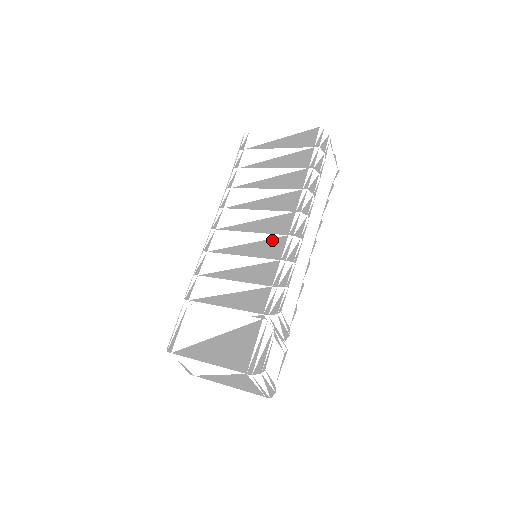
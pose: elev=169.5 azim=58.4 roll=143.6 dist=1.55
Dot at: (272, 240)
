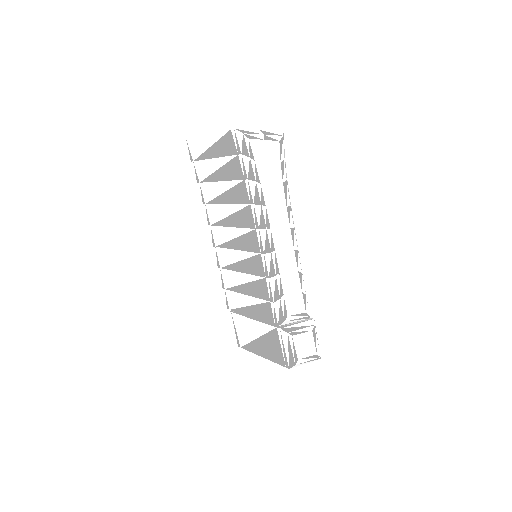
Dot at: (253, 258)
